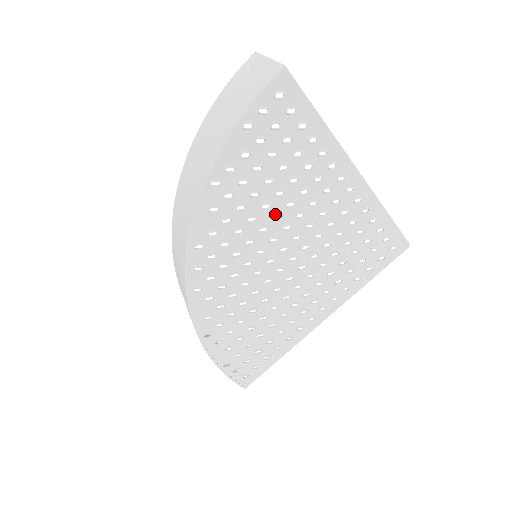
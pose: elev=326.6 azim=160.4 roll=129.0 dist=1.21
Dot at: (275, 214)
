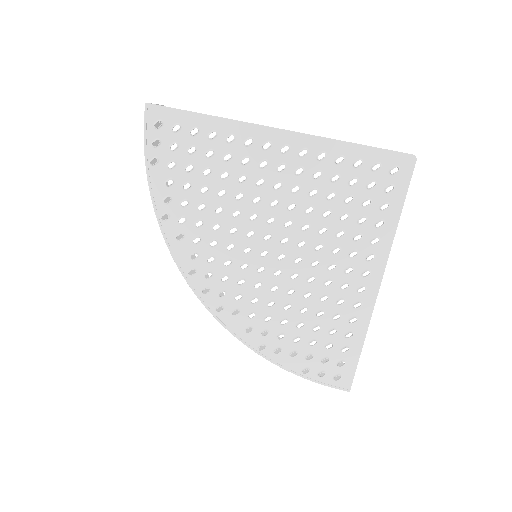
Dot at: (233, 212)
